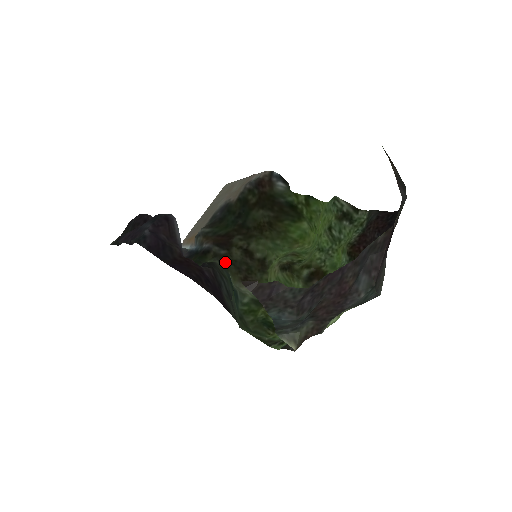
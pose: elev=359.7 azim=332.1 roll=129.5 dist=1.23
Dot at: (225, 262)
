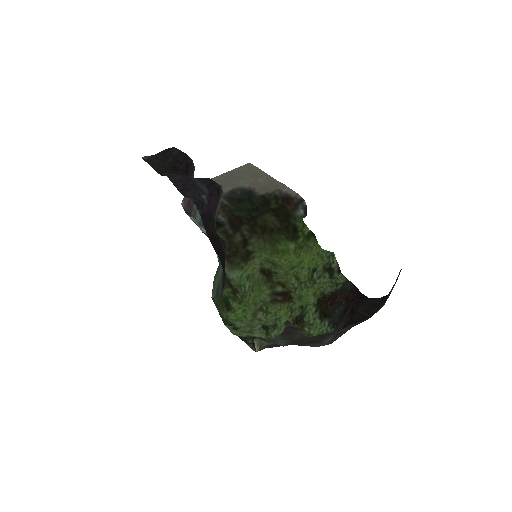
Dot at: (227, 239)
